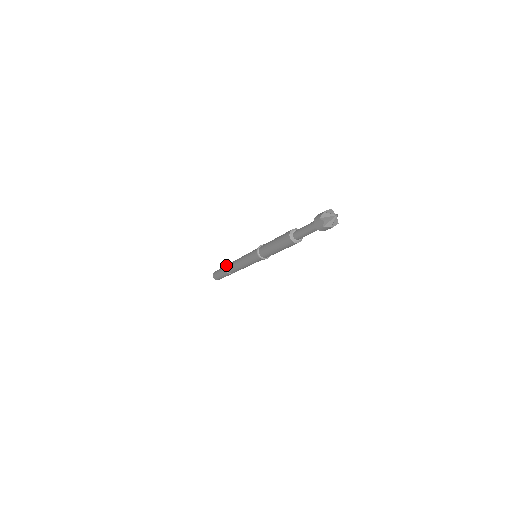
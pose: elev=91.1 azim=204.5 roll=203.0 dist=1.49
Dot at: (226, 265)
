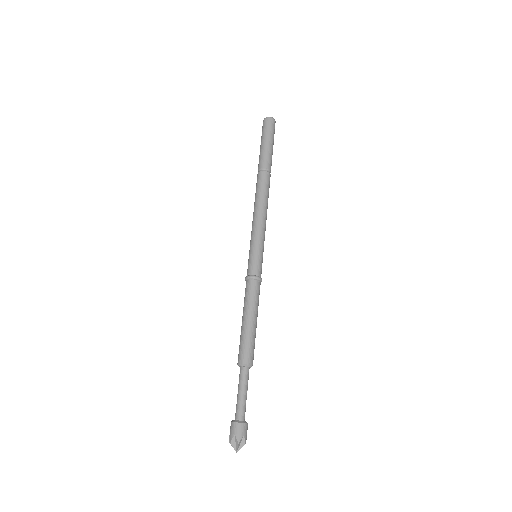
Dot at: occluded
